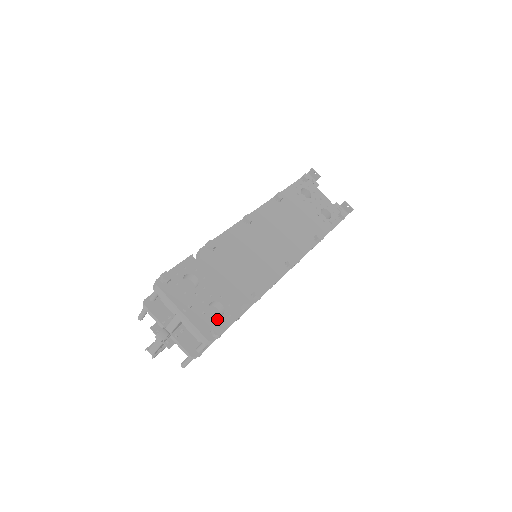
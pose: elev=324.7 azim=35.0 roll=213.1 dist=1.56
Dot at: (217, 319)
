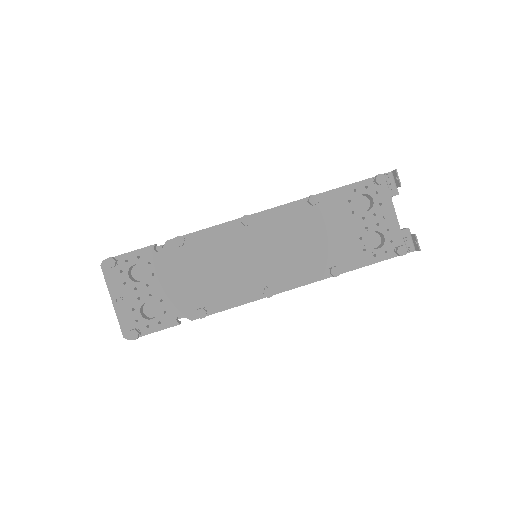
Dot at: (144, 321)
